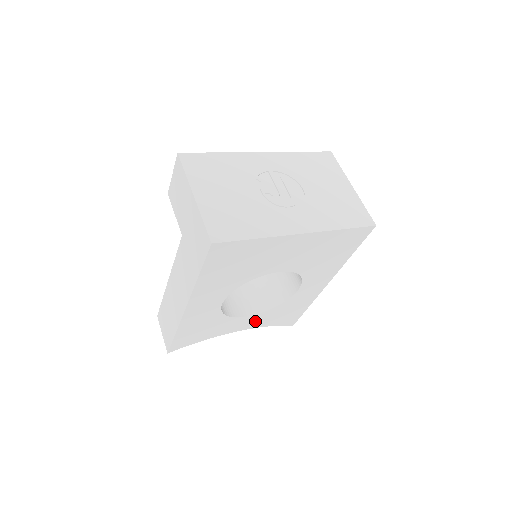
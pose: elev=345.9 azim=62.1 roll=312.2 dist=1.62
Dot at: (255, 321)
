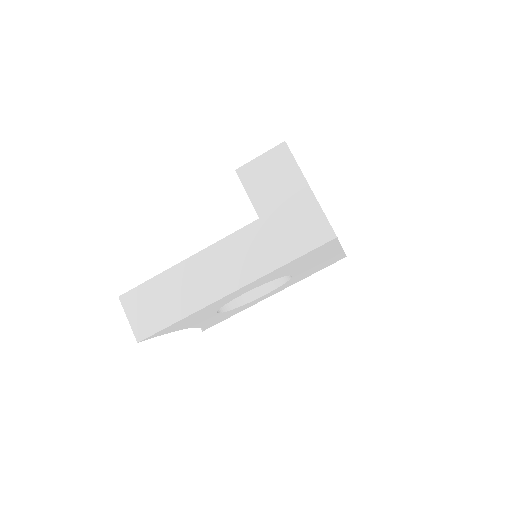
Dot at: occluded
